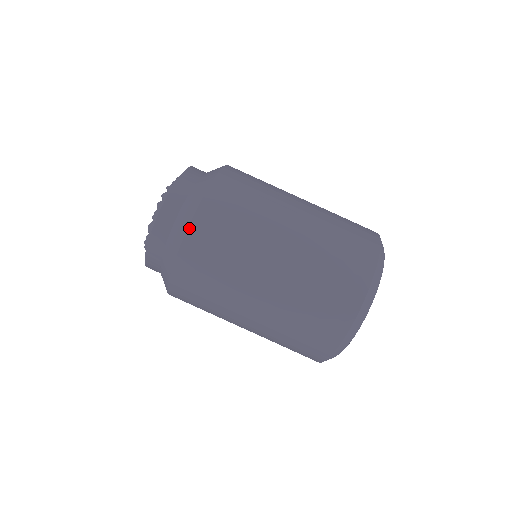
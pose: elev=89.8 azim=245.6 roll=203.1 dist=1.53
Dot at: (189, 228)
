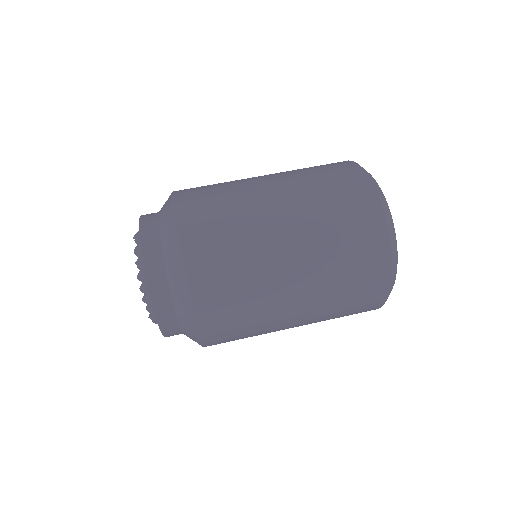
Dot at: (174, 201)
